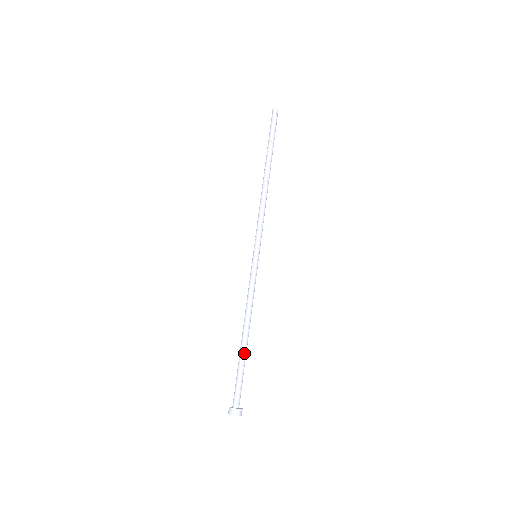
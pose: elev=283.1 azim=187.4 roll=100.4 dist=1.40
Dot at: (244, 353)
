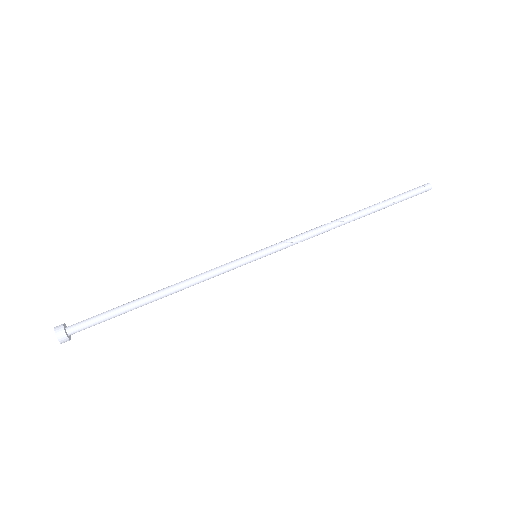
Dot at: (137, 306)
